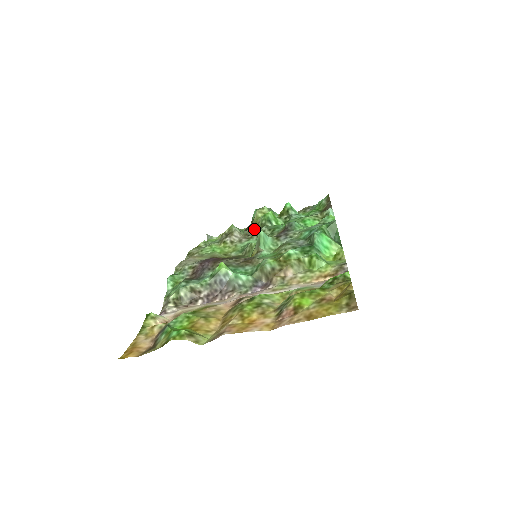
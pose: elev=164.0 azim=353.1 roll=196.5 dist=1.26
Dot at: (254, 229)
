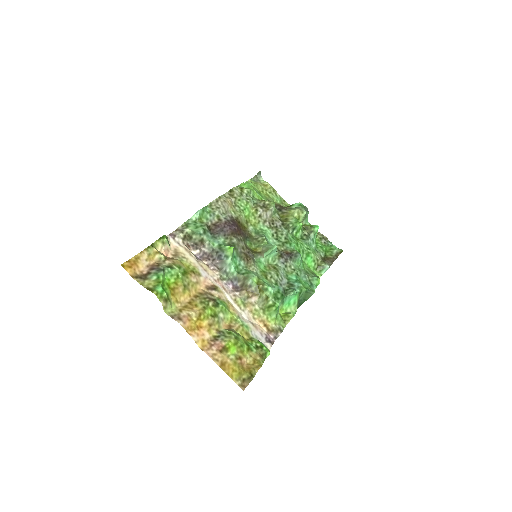
Dot at: (281, 222)
